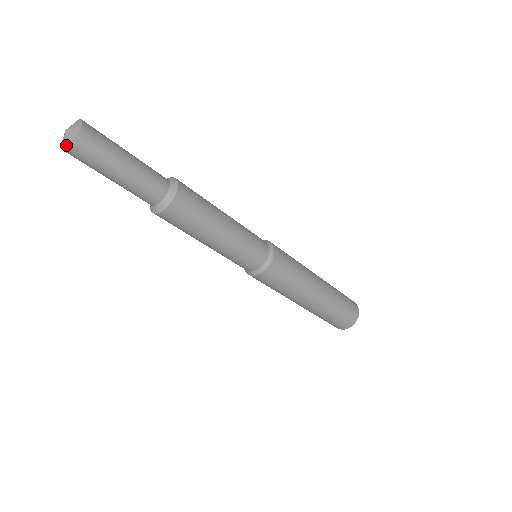
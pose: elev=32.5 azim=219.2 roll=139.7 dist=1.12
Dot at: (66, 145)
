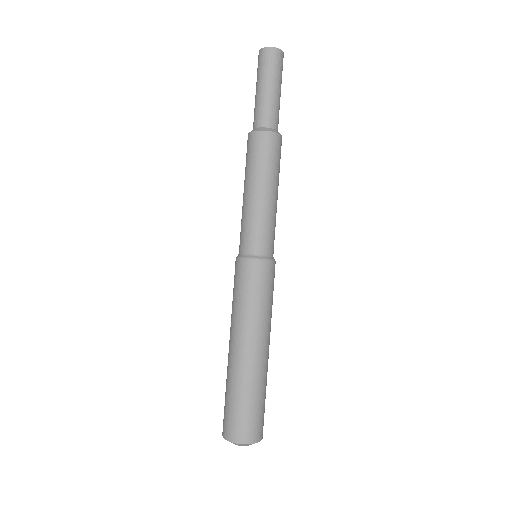
Dot at: (264, 48)
